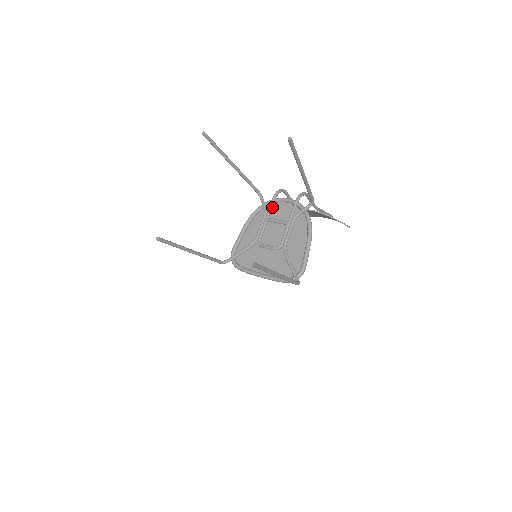
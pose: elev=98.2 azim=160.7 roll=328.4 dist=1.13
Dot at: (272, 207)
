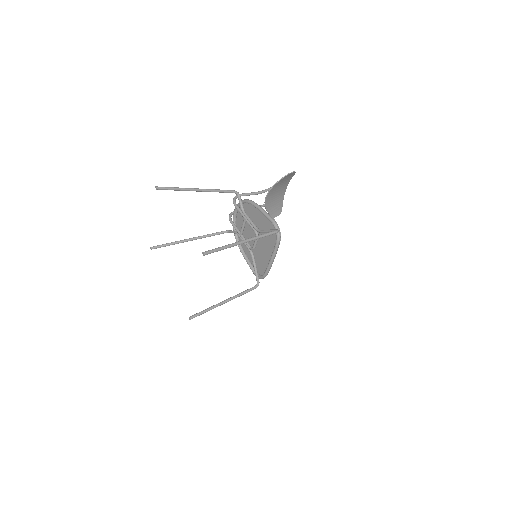
Dot at: (235, 226)
